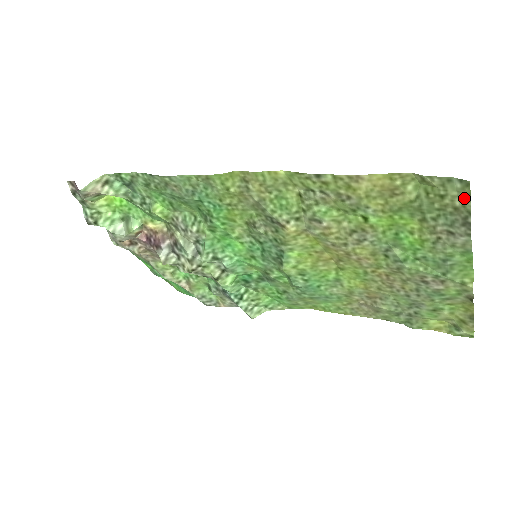
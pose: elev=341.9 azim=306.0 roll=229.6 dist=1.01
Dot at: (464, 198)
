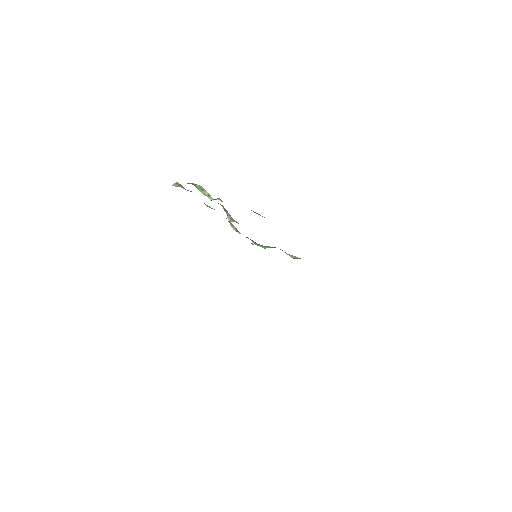
Dot at: occluded
